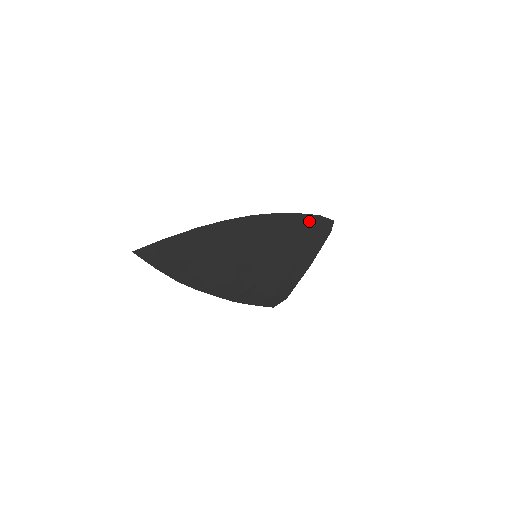
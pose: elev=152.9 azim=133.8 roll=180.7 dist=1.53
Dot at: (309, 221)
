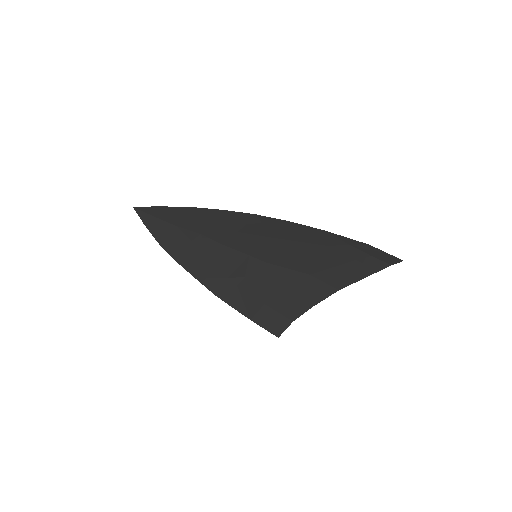
Dot at: (344, 242)
